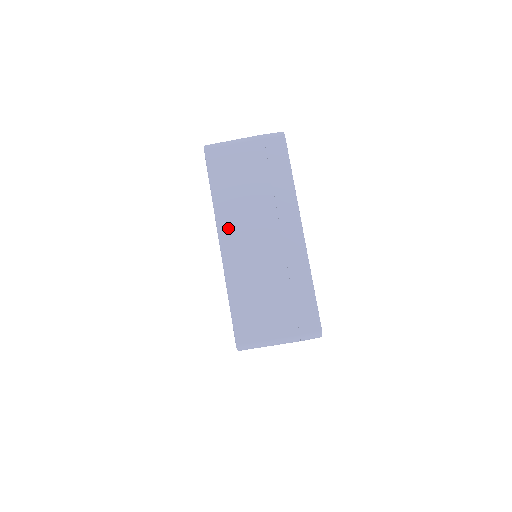
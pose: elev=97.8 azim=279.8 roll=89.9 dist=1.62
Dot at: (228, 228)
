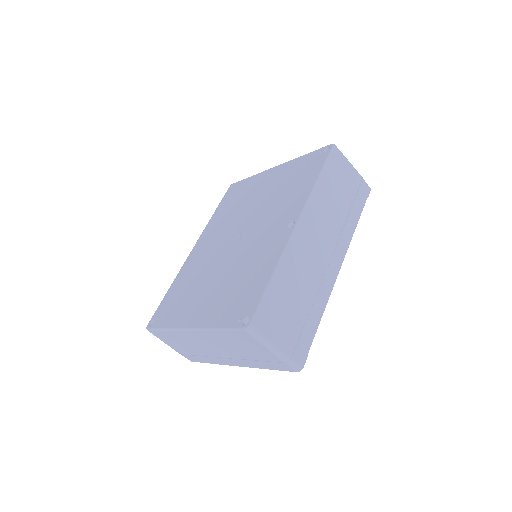
Dot at: (202, 335)
